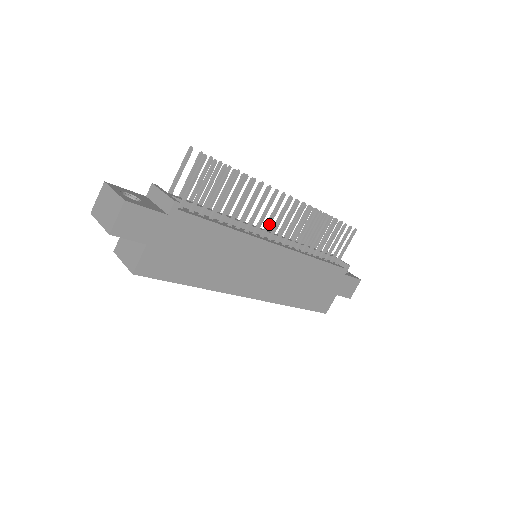
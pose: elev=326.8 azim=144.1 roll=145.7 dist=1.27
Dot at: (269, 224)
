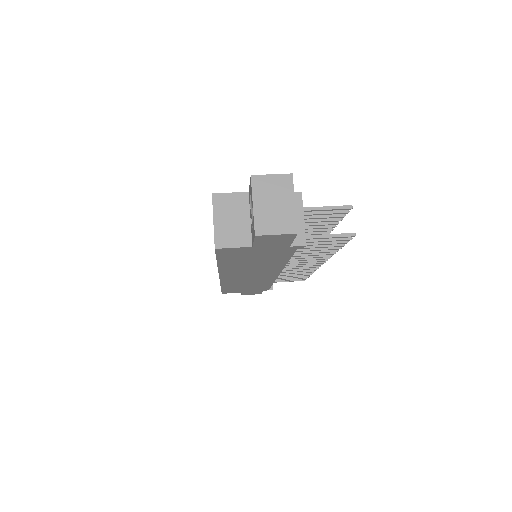
Dot at: (296, 262)
